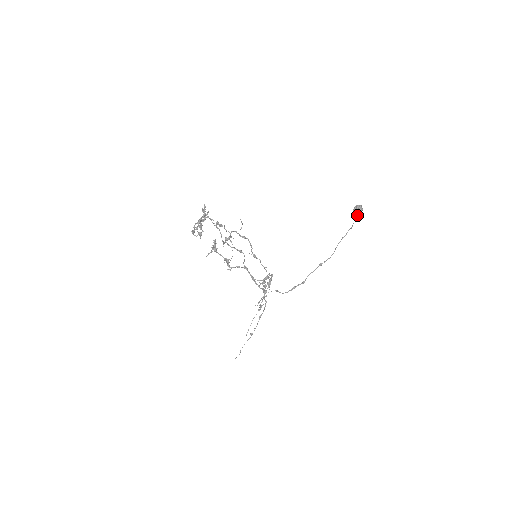
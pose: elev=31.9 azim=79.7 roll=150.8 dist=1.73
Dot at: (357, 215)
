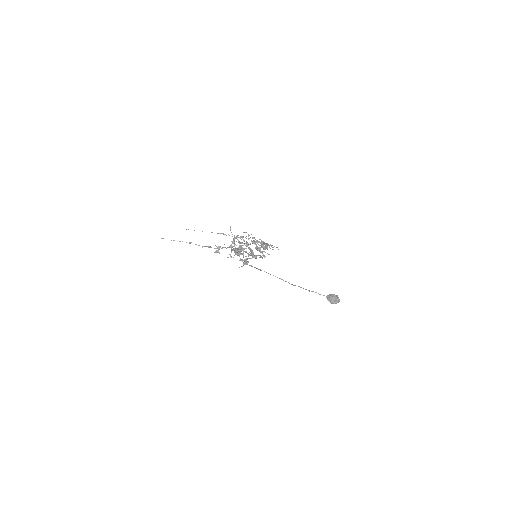
Dot at: (331, 303)
